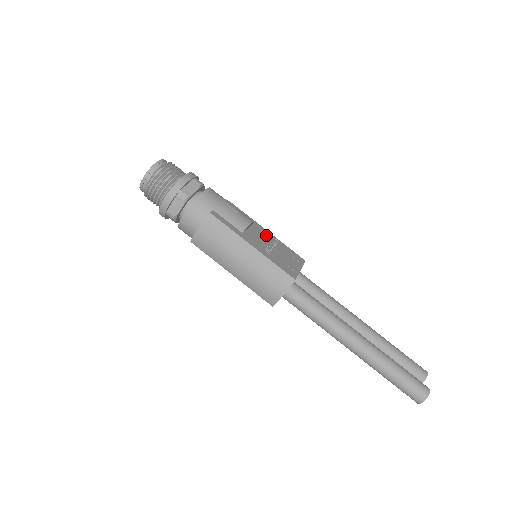
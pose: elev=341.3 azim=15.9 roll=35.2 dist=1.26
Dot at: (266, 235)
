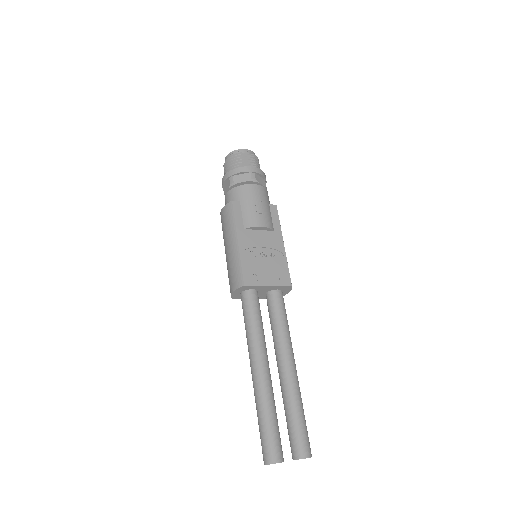
Dot at: (275, 245)
